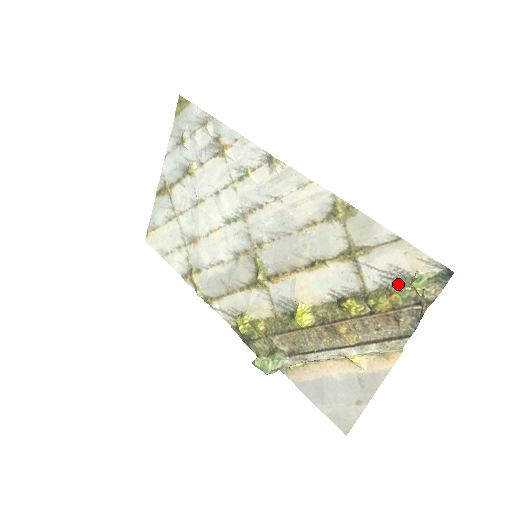
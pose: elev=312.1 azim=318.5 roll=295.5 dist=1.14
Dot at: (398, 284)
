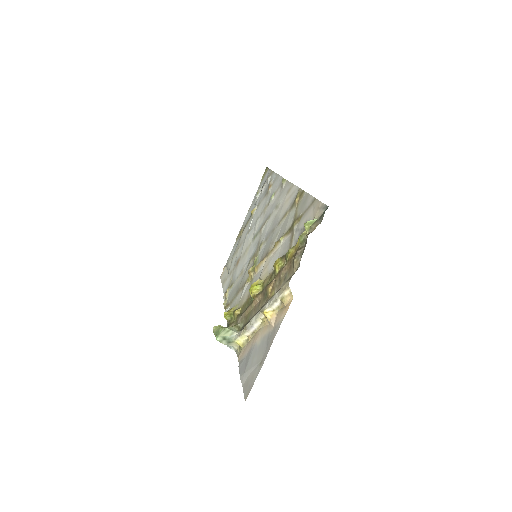
Dot at: occluded
